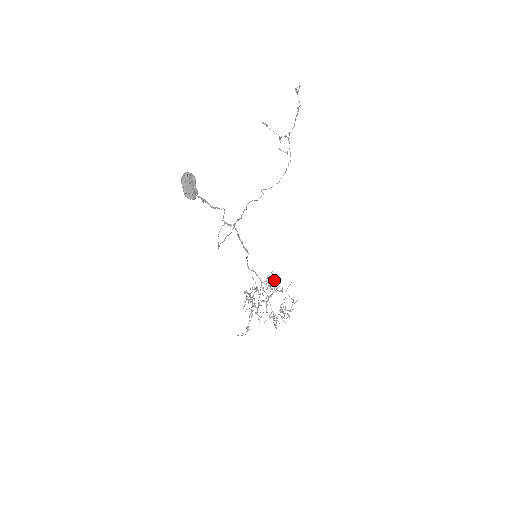
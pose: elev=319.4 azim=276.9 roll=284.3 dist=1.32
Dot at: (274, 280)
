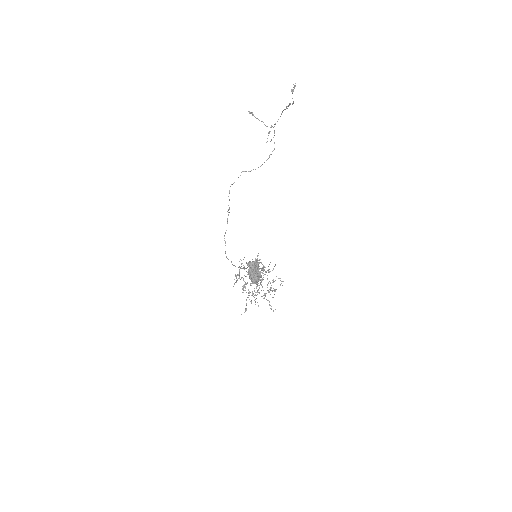
Dot at: occluded
